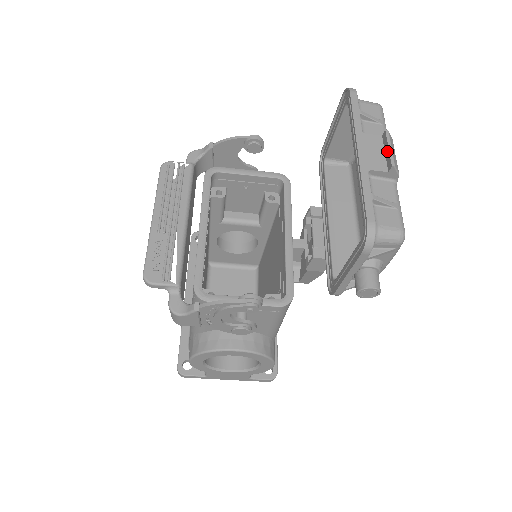
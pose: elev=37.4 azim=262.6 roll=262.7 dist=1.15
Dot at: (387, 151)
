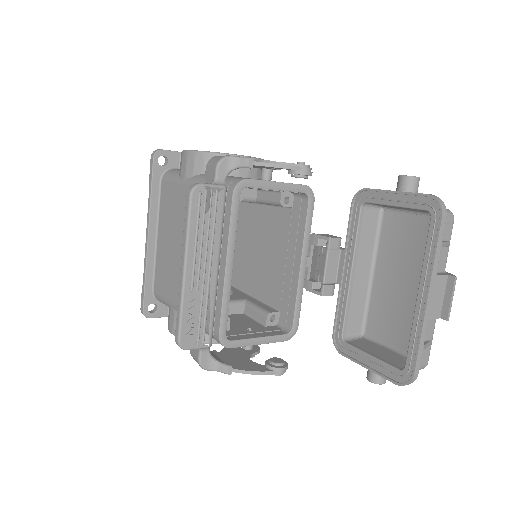
Dot at: (448, 300)
